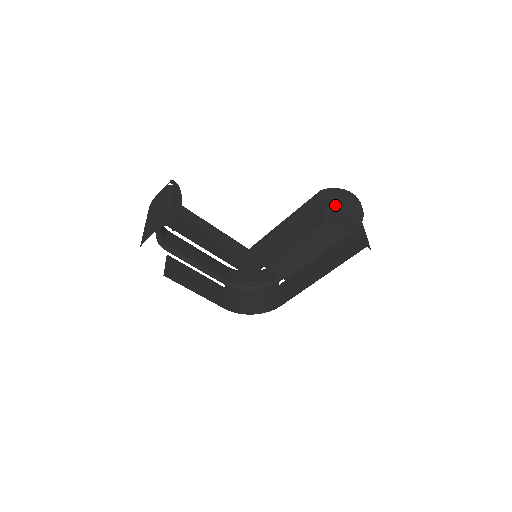
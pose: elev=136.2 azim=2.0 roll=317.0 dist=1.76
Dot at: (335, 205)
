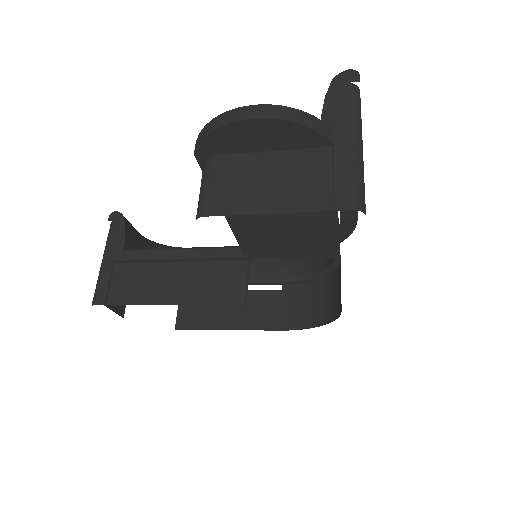
Dot at: (238, 151)
